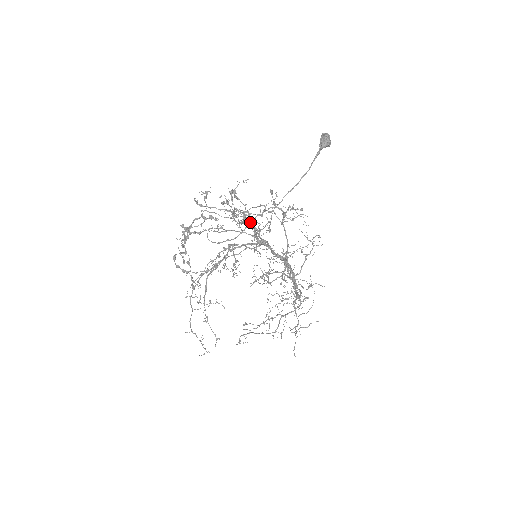
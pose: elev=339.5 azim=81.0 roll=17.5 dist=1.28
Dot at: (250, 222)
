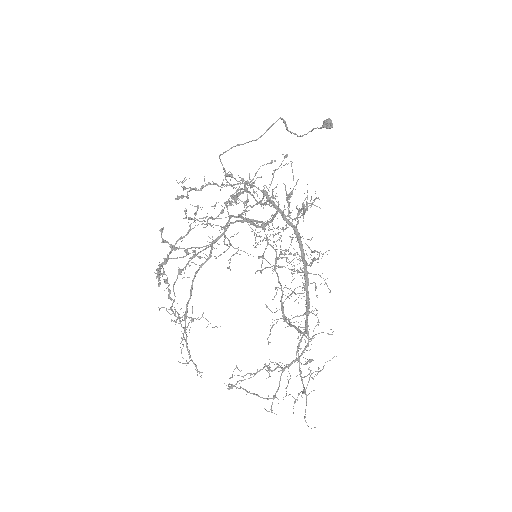
Dot at: (250, 219)
